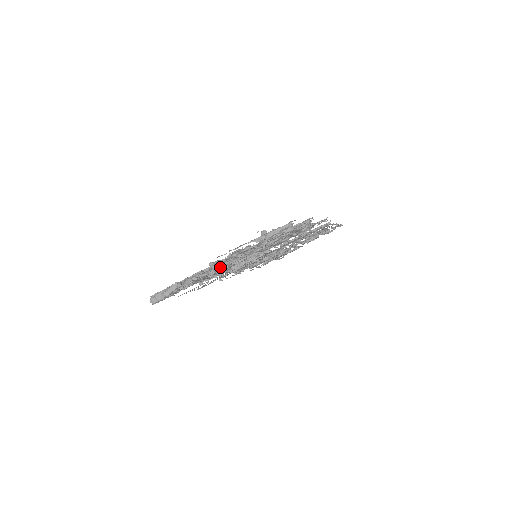
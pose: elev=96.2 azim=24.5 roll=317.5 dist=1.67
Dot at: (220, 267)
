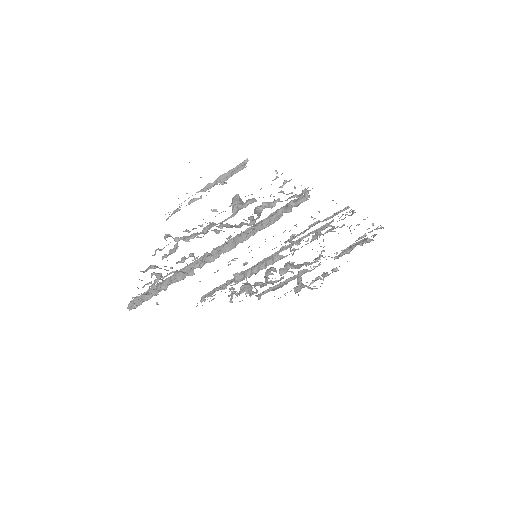
Dot at: (177, 241)
